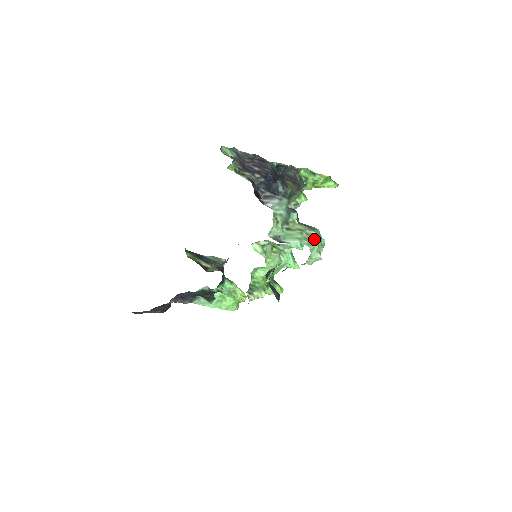
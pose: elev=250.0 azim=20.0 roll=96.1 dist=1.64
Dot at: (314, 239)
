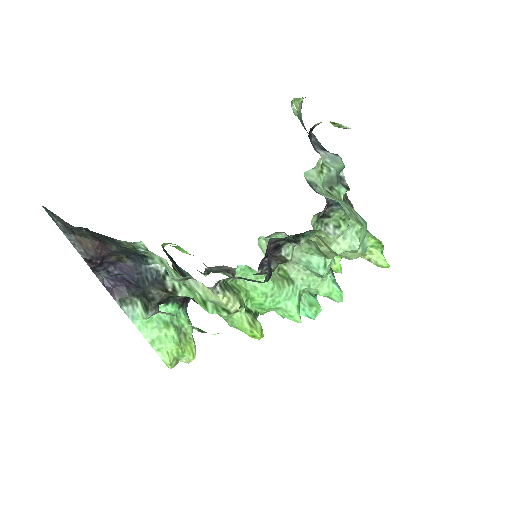
Dot at: (358, 220)
